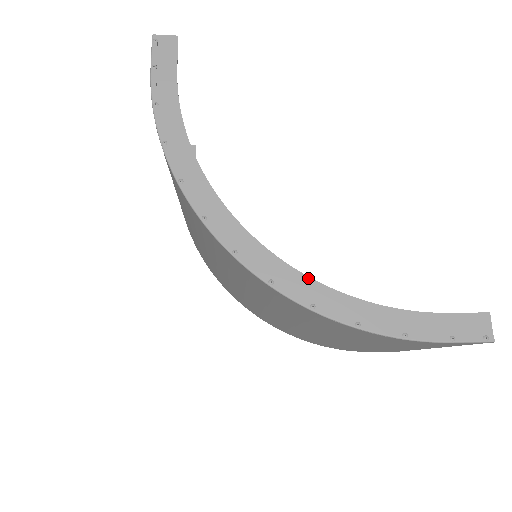
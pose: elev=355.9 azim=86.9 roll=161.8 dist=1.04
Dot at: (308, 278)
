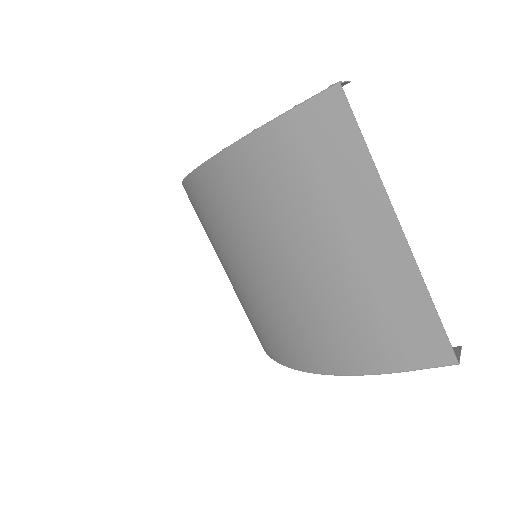
Dot at: occluded
